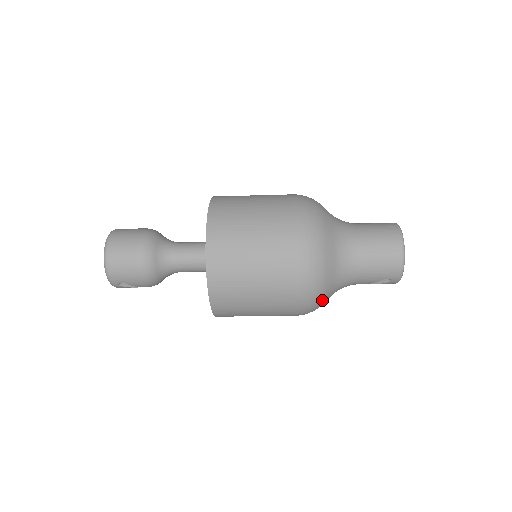
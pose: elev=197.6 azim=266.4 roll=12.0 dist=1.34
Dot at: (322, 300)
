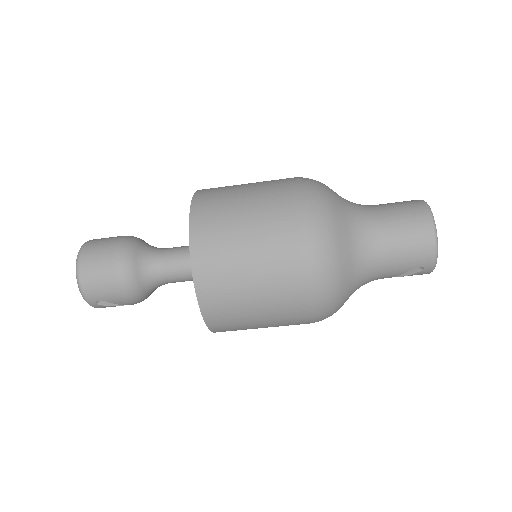
Dot at: (339, 299)
